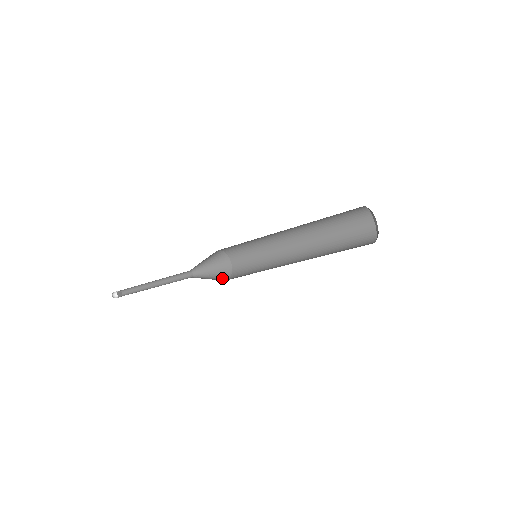
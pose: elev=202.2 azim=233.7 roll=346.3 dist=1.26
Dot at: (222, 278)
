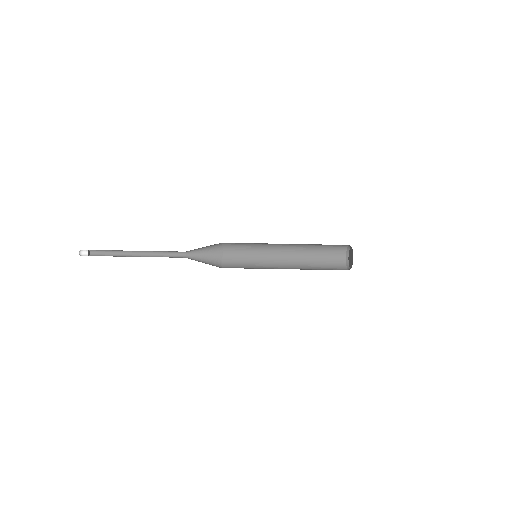
Dot at: (216, 263)
